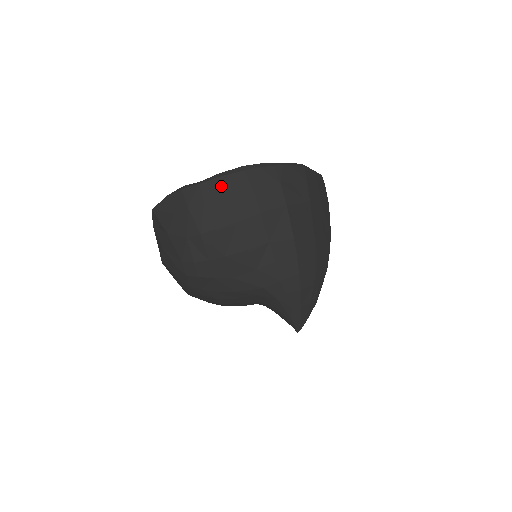
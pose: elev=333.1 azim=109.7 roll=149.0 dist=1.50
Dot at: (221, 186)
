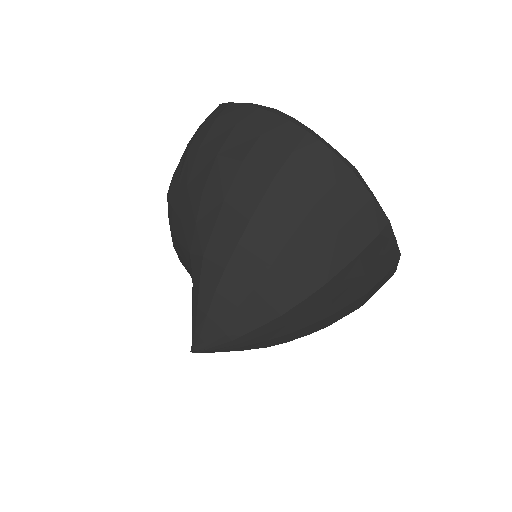
Dot at: (240, 113)
